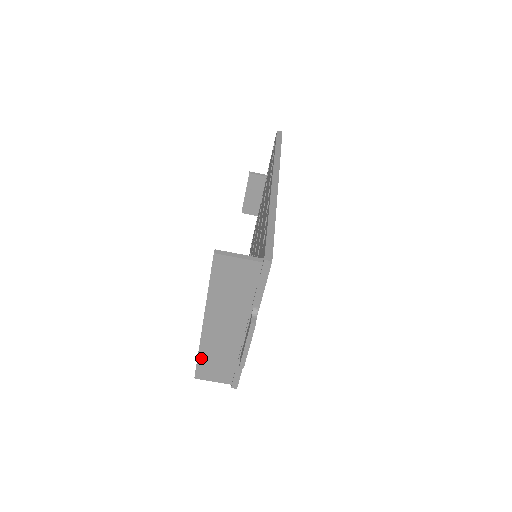
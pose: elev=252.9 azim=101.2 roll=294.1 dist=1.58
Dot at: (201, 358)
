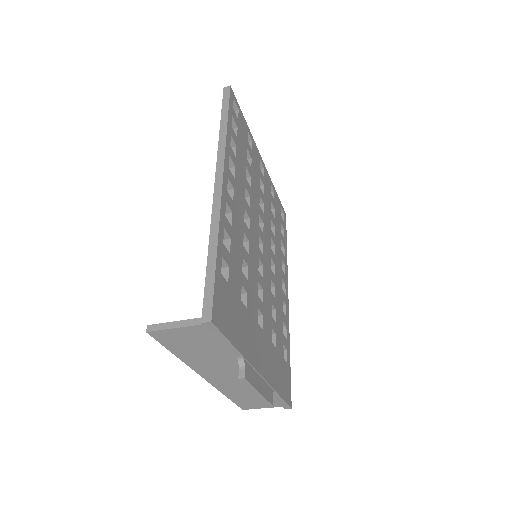
Dot at: (232, 398)
